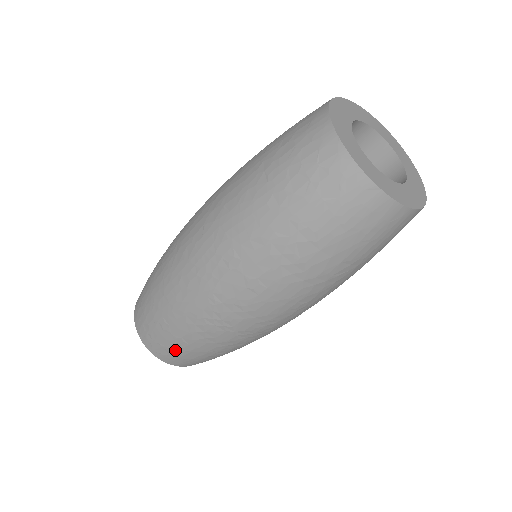
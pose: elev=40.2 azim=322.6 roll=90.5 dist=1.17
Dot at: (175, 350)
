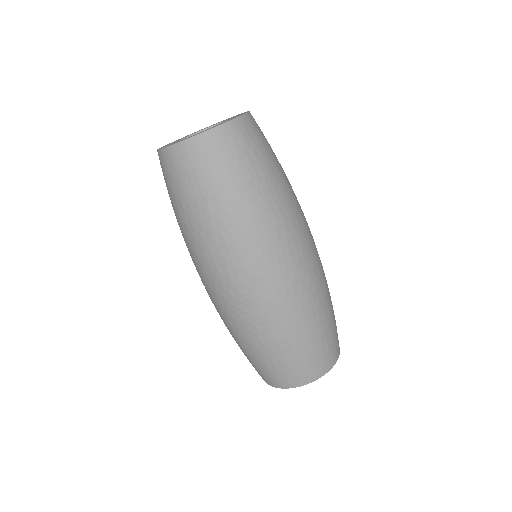
Dot at: (250, 361)
